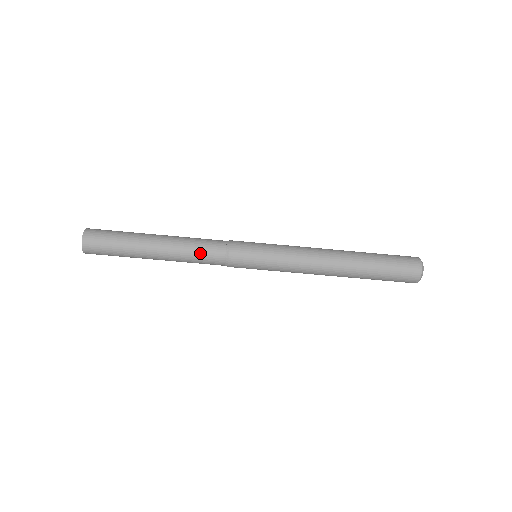
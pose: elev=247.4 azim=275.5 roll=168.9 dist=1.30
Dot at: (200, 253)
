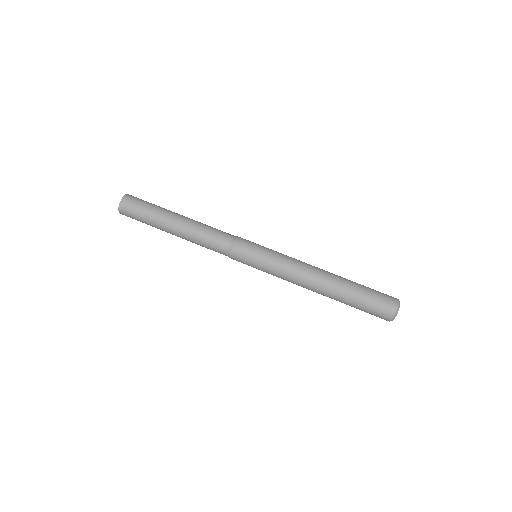
Dot at: (208, 242)
